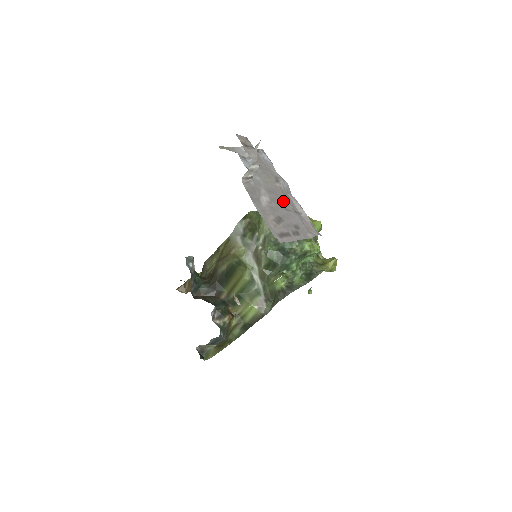
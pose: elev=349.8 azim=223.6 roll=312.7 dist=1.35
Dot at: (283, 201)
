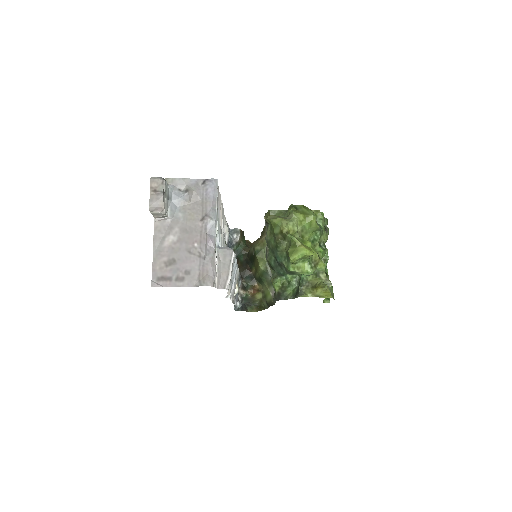
Dot at: (193, 242)
